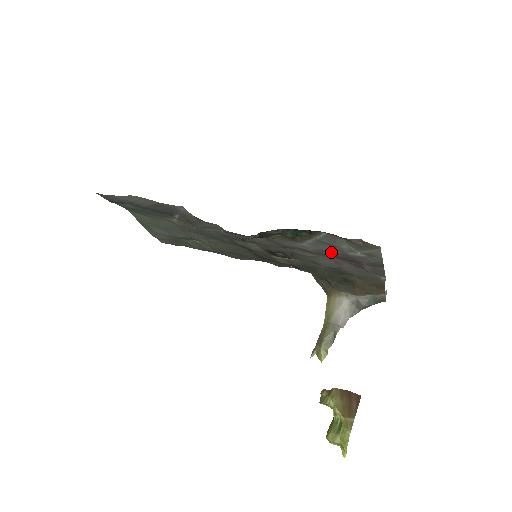
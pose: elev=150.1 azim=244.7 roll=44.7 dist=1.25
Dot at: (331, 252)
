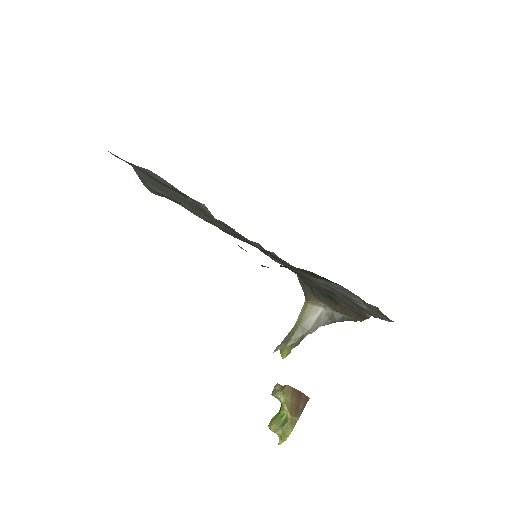
Dot at: (337, 291)
